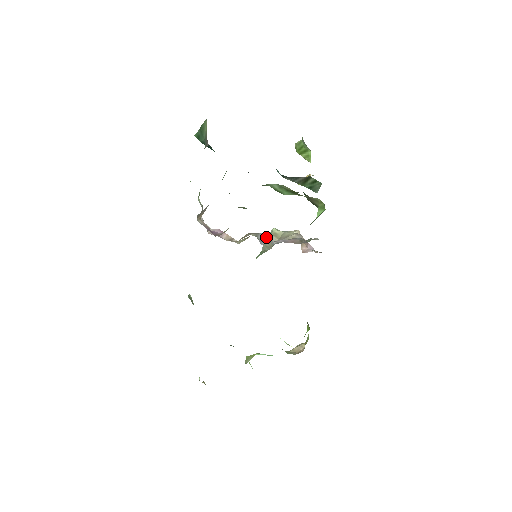
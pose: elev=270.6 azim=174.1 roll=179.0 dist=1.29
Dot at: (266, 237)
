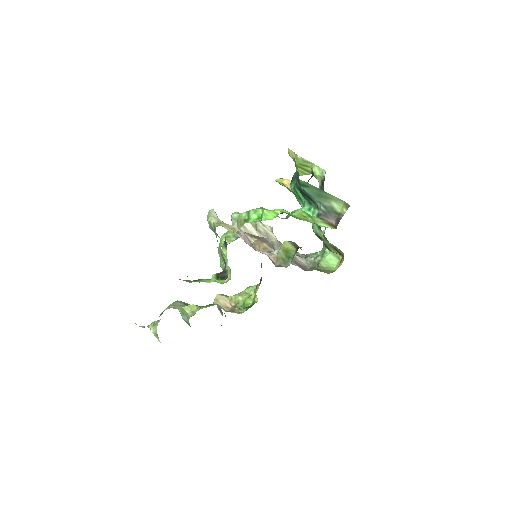
Dot at: occluded
